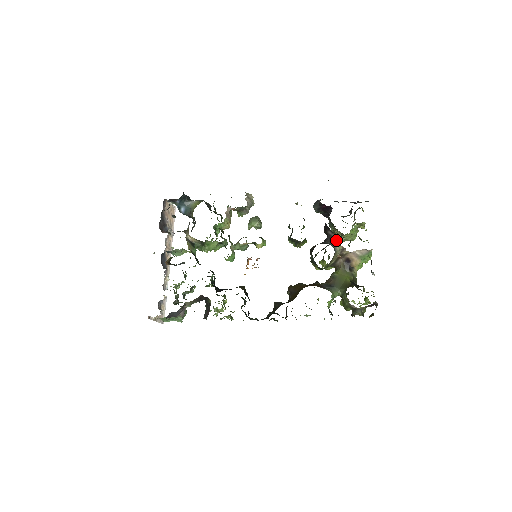
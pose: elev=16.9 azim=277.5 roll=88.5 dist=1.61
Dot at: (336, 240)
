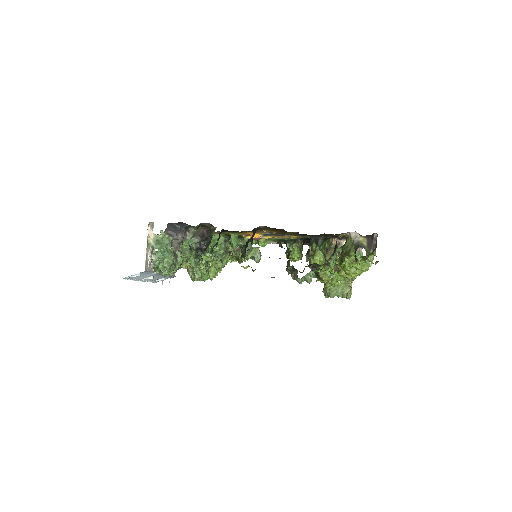
Dot at: occluded
